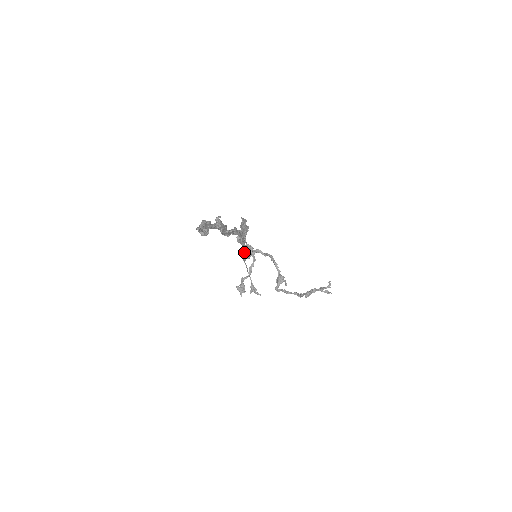
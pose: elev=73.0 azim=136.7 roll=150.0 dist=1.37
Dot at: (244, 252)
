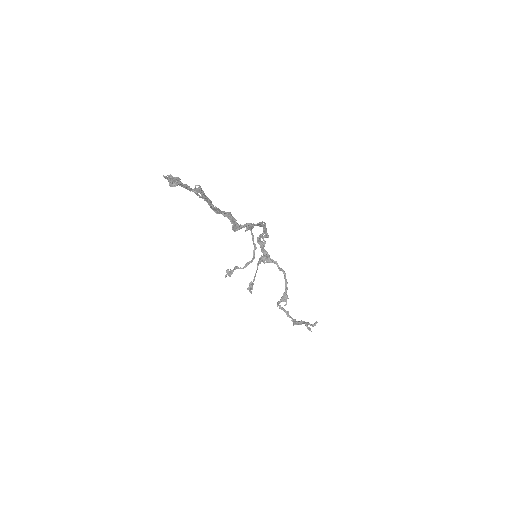
Dot at: (263, 256)
